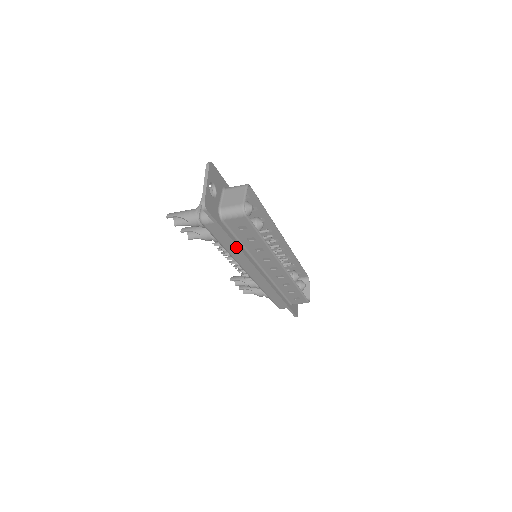
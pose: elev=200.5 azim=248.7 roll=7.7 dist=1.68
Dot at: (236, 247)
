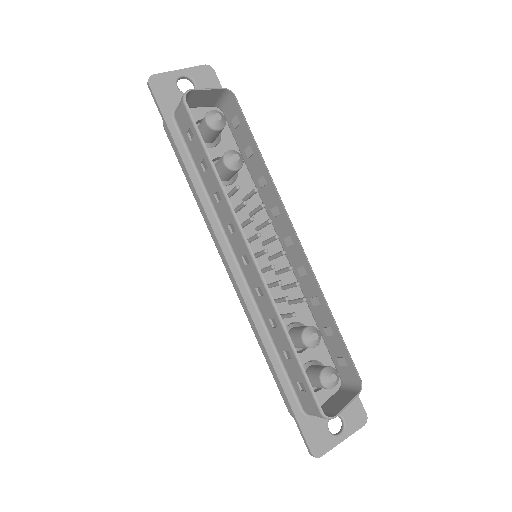
Dot at: (188, 176)
